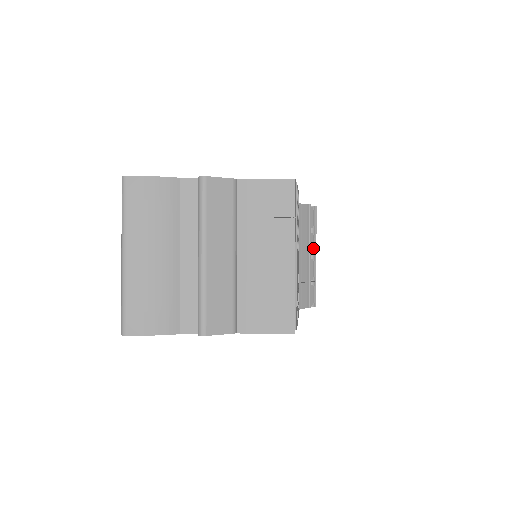
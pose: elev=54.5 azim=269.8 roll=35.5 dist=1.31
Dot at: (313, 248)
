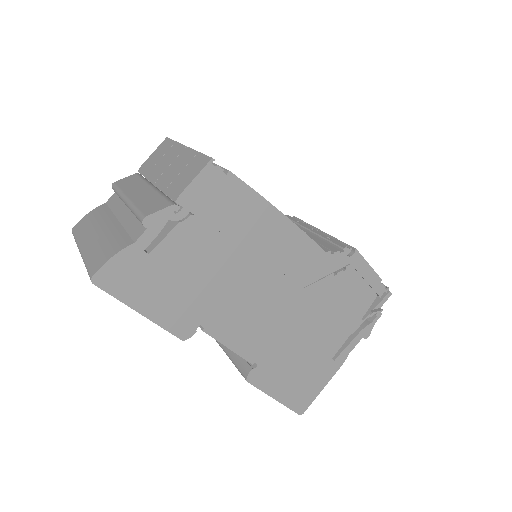
Dot at: occluded
